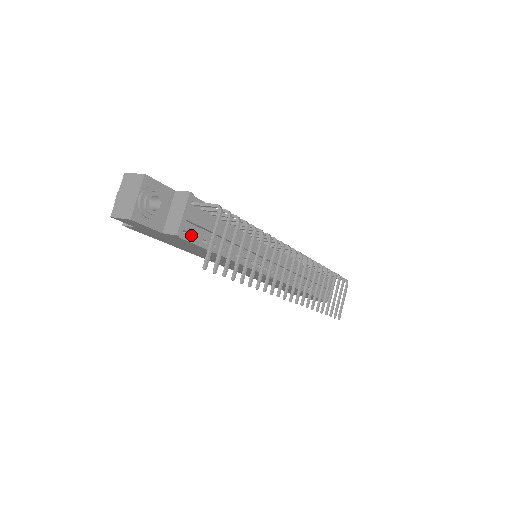
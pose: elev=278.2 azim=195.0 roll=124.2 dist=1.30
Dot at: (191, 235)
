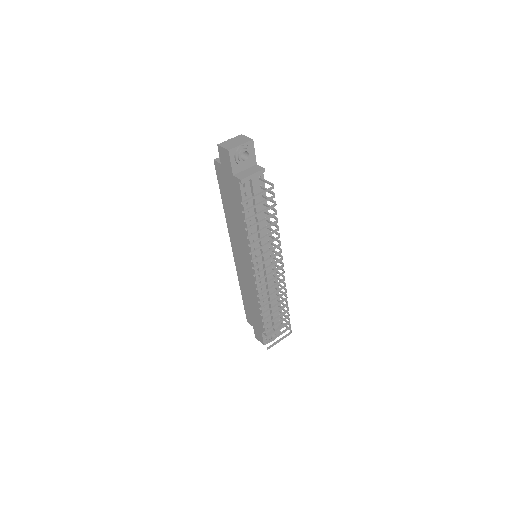
Dot at: (245, 191)
